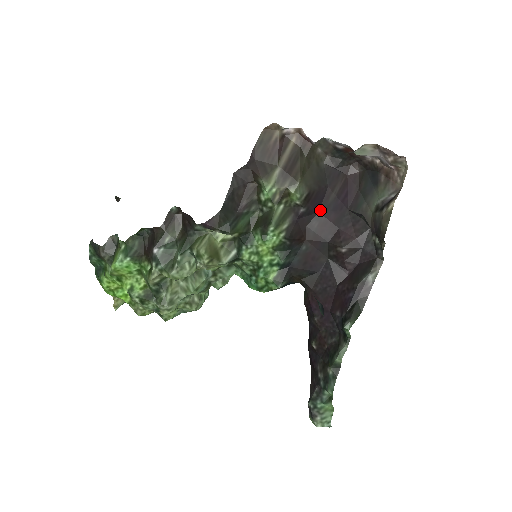
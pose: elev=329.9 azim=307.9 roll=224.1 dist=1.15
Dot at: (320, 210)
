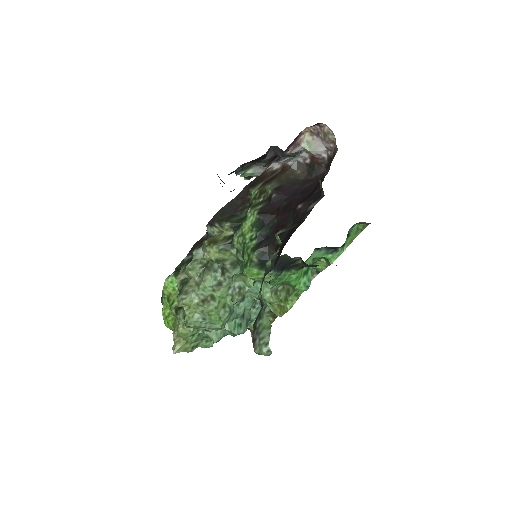
Dot at: (290, 196)
